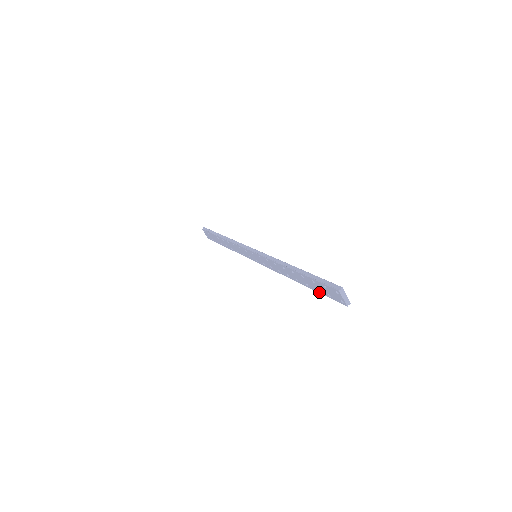
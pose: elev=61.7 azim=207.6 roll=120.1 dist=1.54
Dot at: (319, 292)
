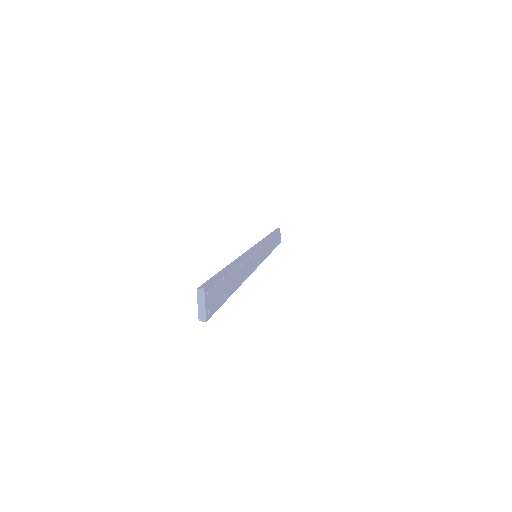
Dot at: occluded
